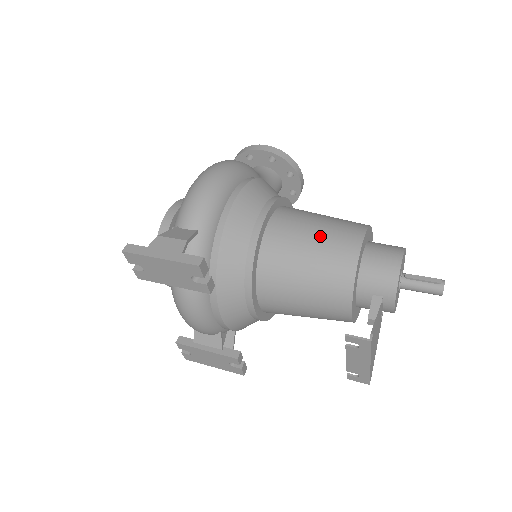
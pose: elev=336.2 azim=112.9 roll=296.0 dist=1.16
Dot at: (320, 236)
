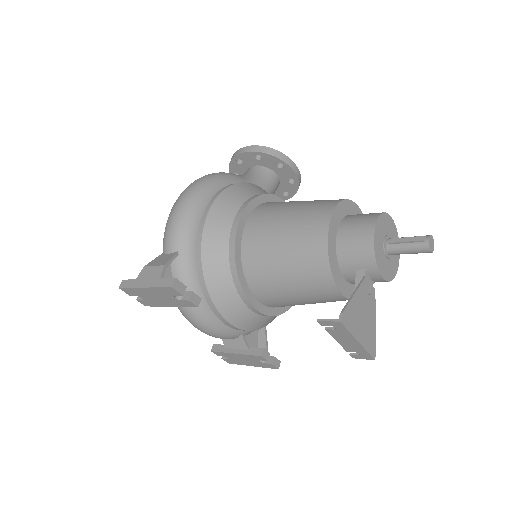
Dot at: (290, 226)
